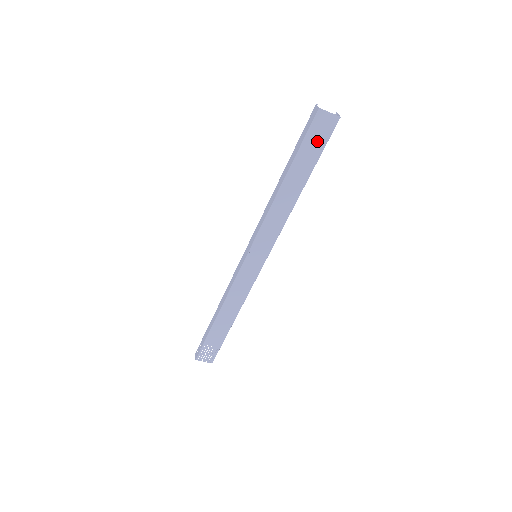
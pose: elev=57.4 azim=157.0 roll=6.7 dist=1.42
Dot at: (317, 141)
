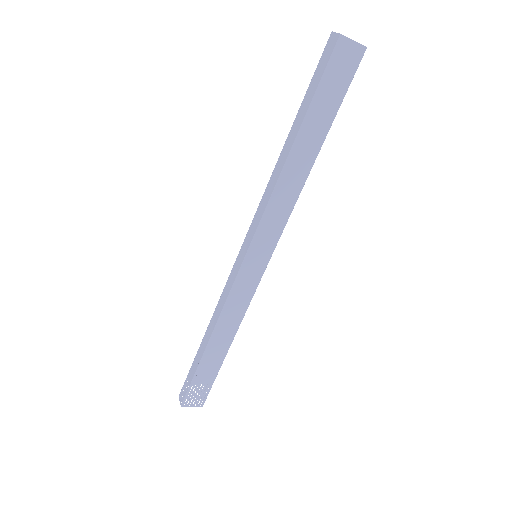
Dot at: (336, 84)
